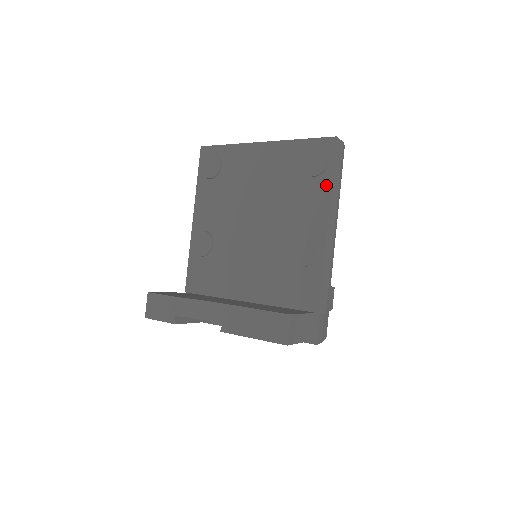
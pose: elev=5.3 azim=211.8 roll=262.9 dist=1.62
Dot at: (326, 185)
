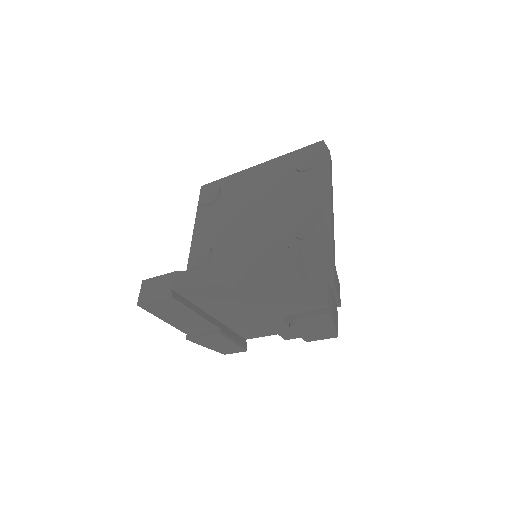
Dot at: (319, 173)
